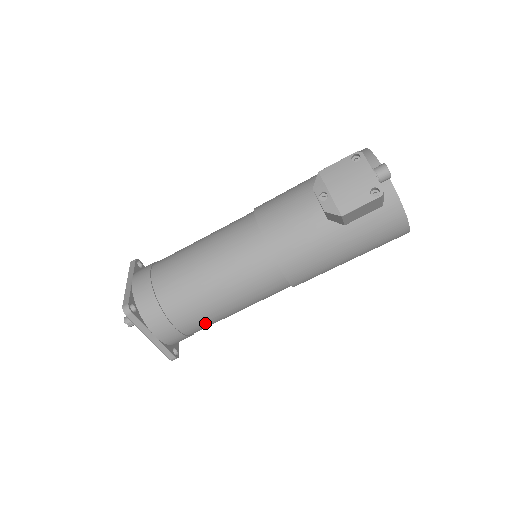
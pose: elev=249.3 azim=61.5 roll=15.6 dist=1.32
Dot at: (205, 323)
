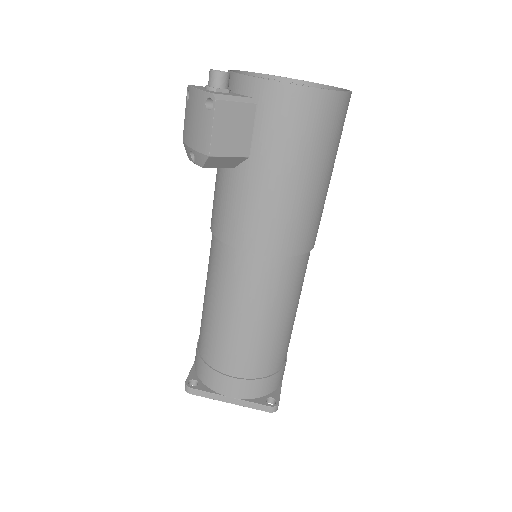
Dot at: (259, 355)
